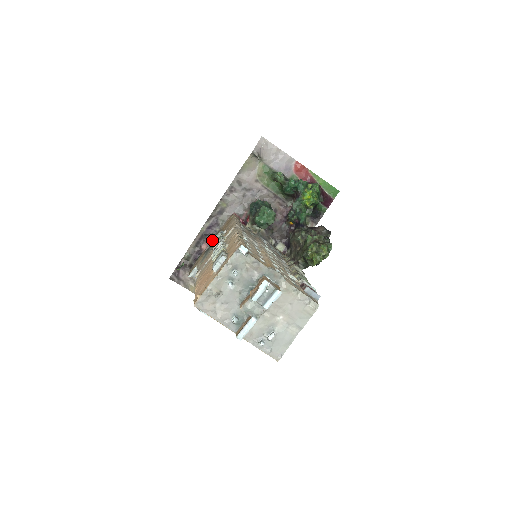
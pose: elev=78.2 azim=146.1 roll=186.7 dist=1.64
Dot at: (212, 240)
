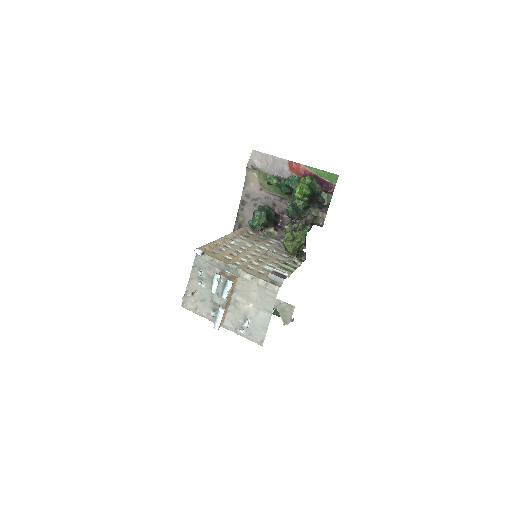
Dot at: occluded
